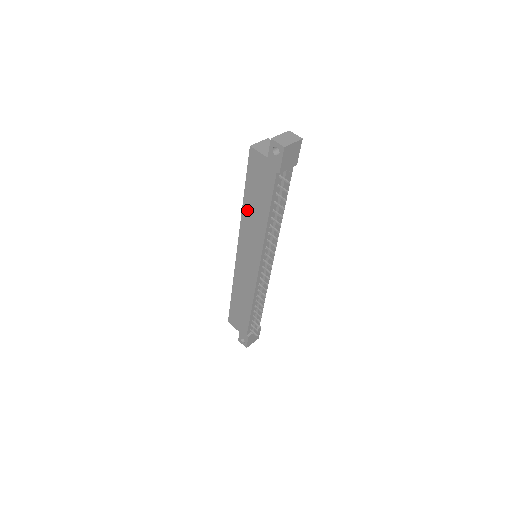
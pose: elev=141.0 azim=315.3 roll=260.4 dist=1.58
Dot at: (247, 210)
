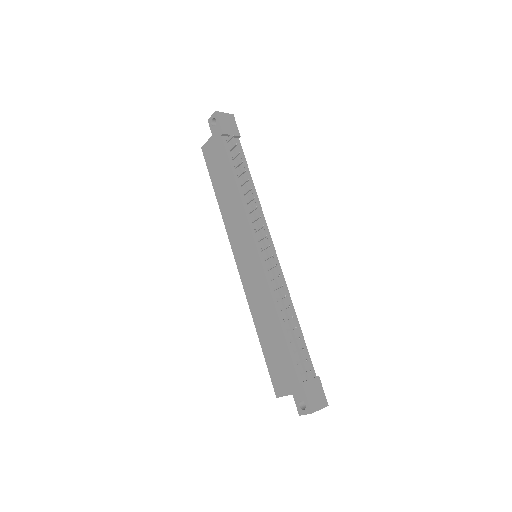
Dot at: (222, 203)
